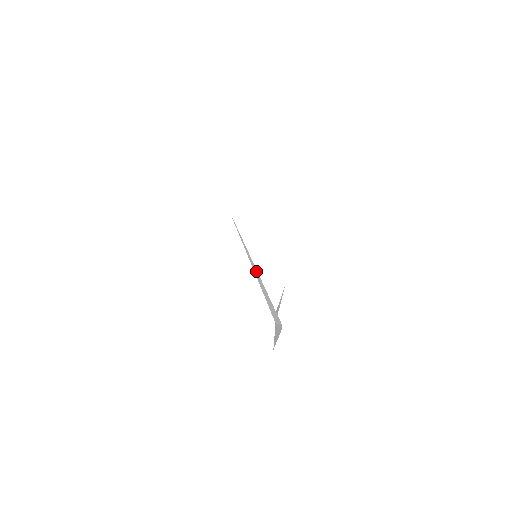
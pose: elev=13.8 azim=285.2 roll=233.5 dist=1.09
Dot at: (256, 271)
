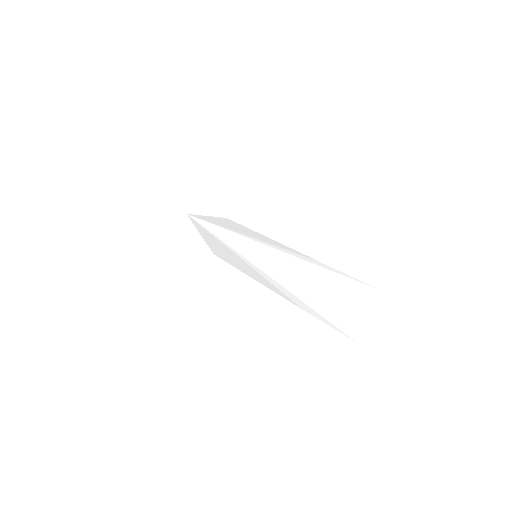
Dot at: (257, 278)
